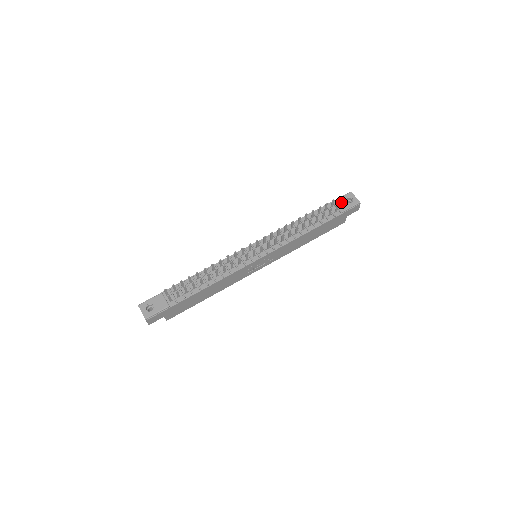
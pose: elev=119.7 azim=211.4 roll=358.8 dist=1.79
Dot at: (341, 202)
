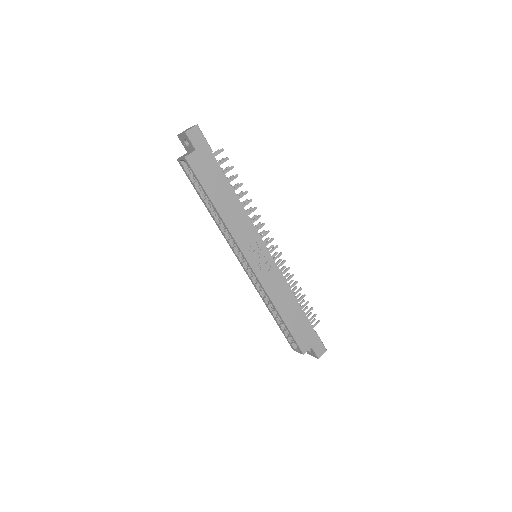
Dot at: occluded
